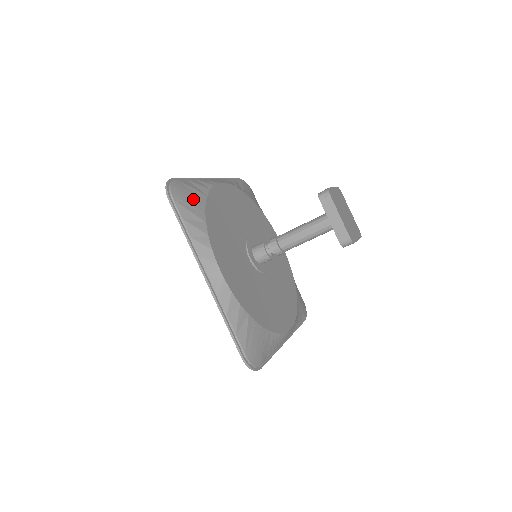
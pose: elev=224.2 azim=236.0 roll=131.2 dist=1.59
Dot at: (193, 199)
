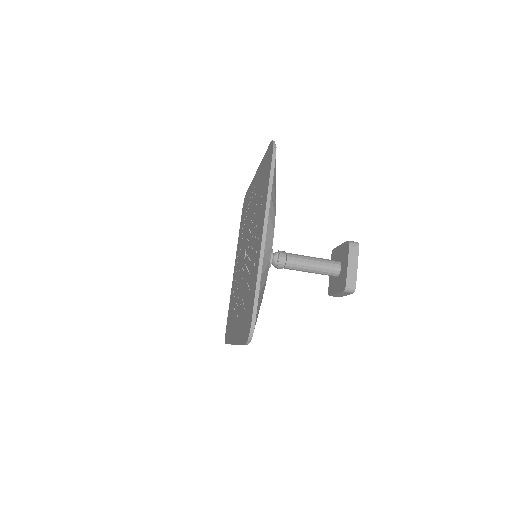
Dot at: occluded
